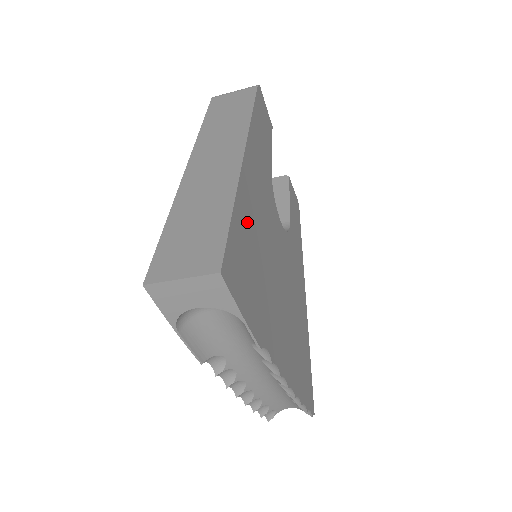
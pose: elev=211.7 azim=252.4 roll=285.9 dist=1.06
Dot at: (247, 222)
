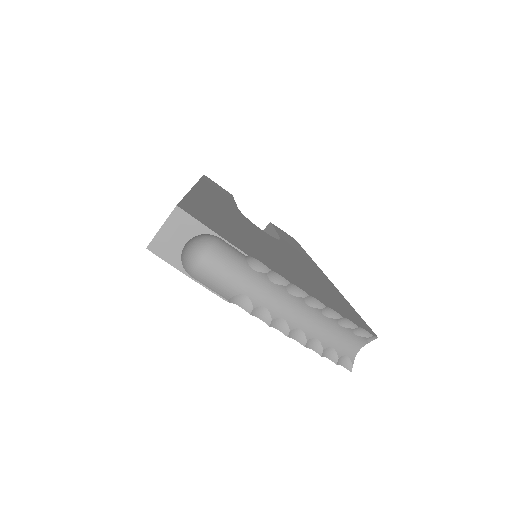
Dot at: (207, 208)
